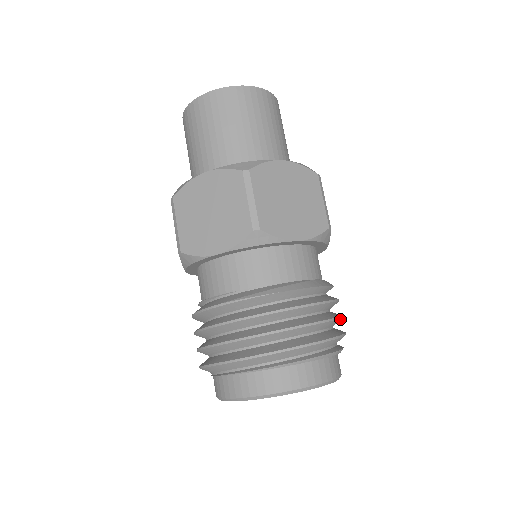
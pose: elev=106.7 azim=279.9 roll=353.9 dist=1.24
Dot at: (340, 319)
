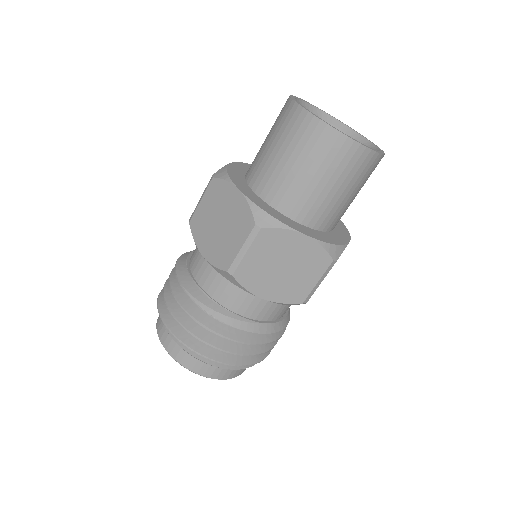
Dot at: (264, 352)
